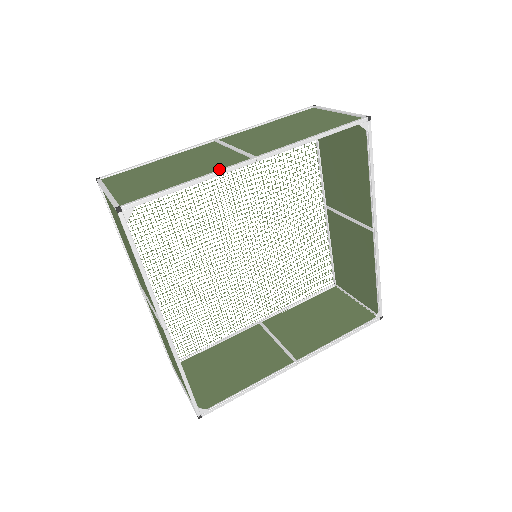
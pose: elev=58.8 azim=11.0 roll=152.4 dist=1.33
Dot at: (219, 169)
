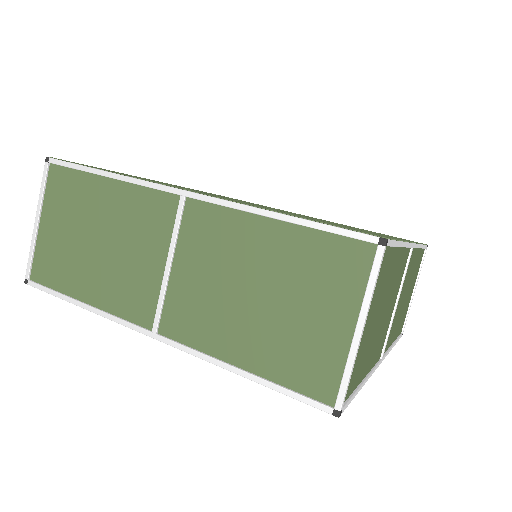
Dot at: (119, 310)
